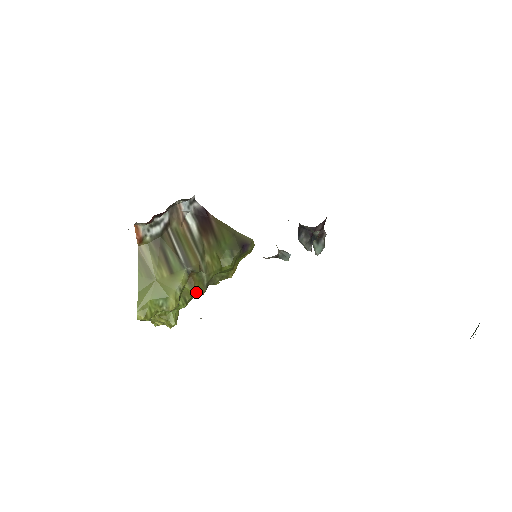
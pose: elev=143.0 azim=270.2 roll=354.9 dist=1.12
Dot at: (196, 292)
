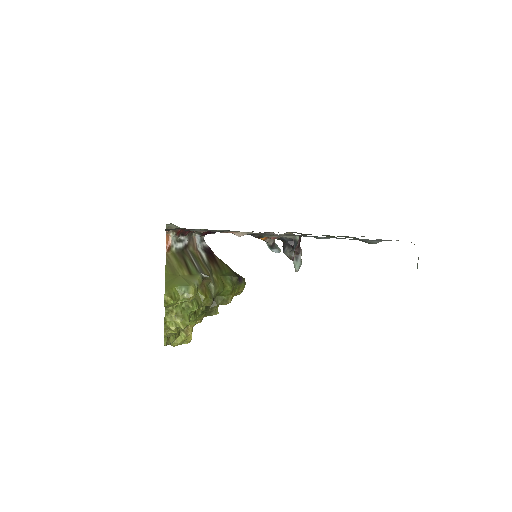
Dot at: (206, 298)
